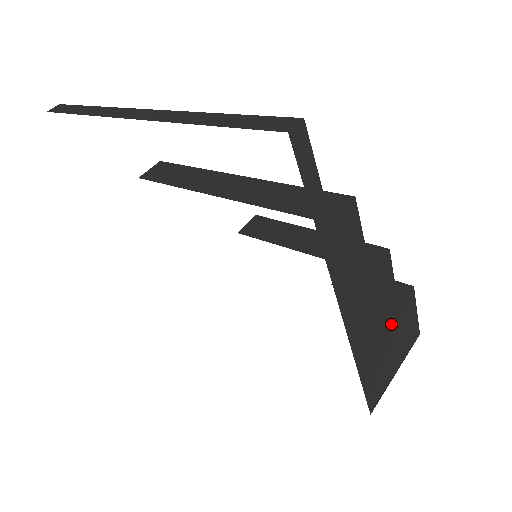
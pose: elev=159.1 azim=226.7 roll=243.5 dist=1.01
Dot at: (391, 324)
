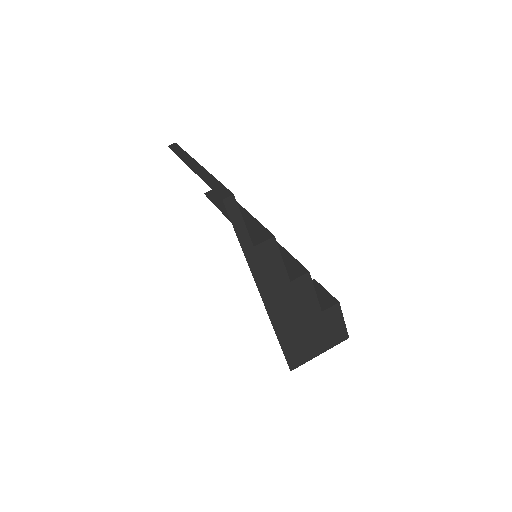
Dot at: (313, 319)
